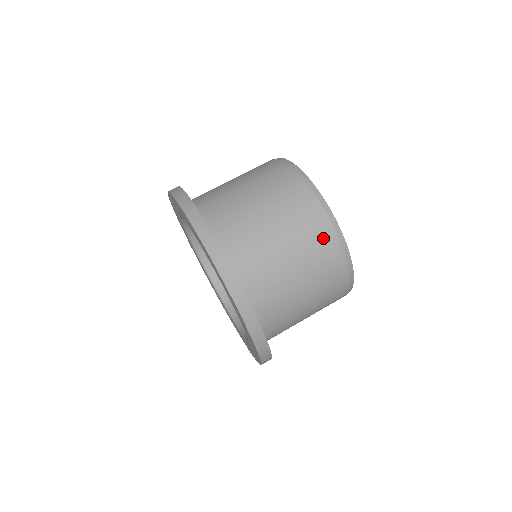
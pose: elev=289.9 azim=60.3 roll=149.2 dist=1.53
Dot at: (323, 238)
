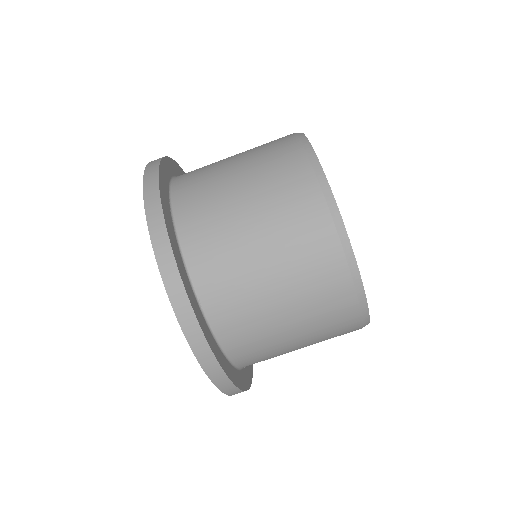
Dot at: (303, 199)
